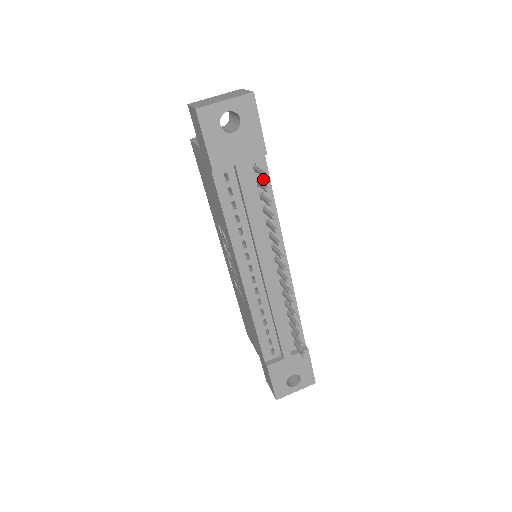
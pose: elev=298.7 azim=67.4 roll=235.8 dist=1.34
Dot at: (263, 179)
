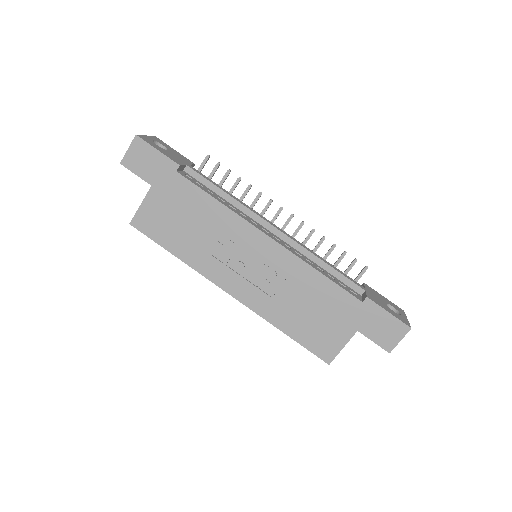
Dot at: occluded
